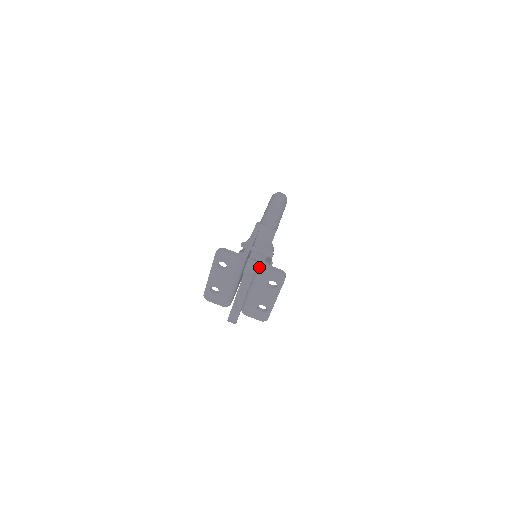
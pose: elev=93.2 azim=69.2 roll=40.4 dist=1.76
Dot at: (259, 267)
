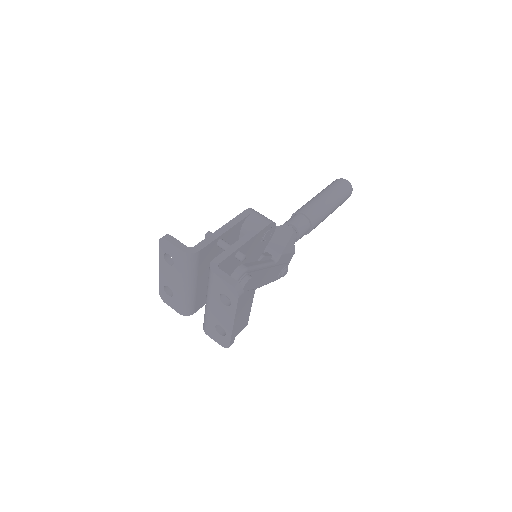
Dot at: (209, 271)
